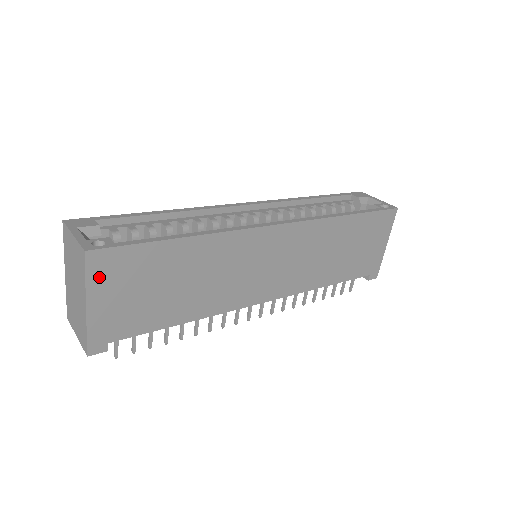
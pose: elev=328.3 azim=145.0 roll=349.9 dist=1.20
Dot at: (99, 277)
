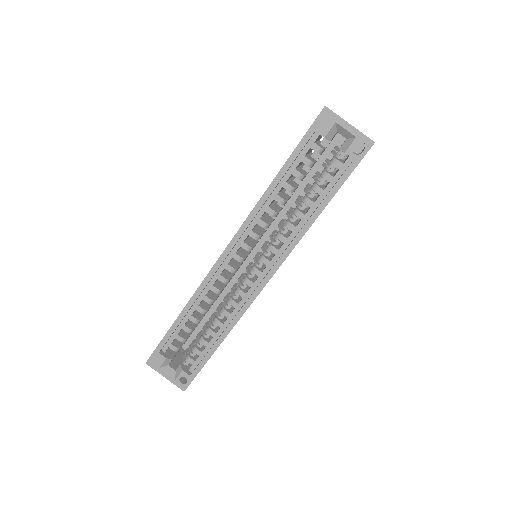
Dot at: occluded
